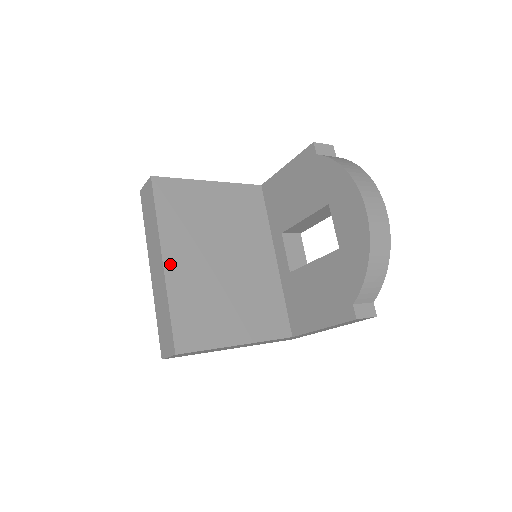
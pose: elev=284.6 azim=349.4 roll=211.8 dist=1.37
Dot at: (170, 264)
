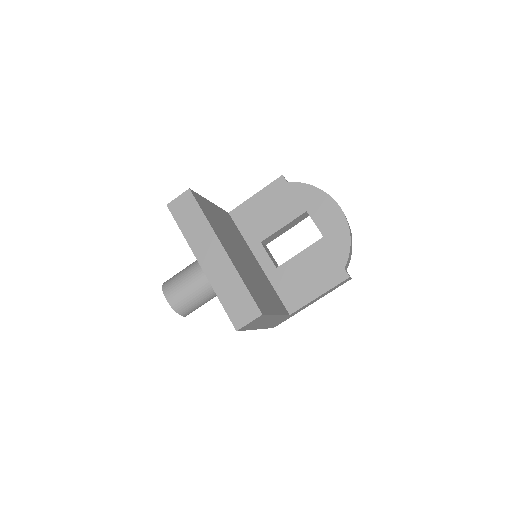
Dot at: (228, 252)
